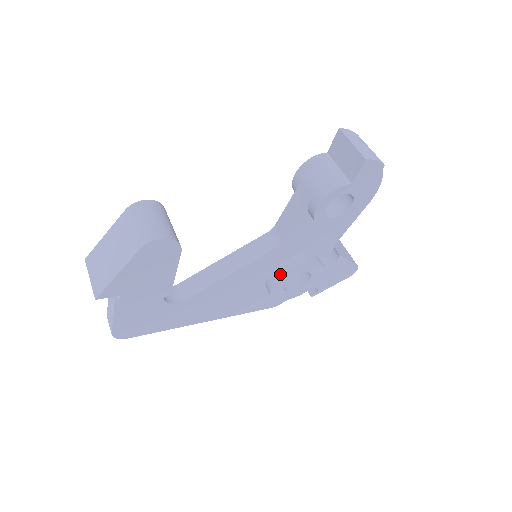
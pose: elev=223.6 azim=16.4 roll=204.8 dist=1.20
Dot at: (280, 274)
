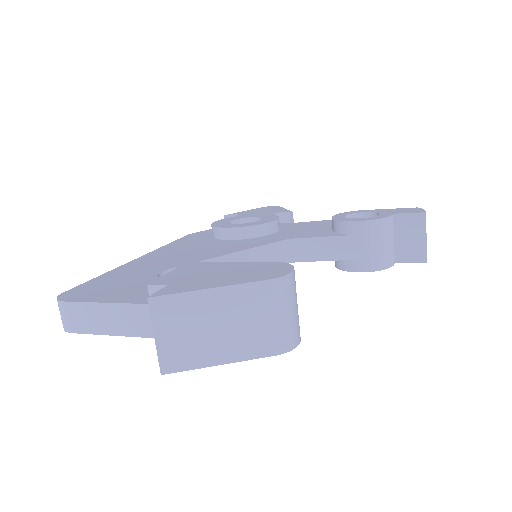
Dot at: occluded
